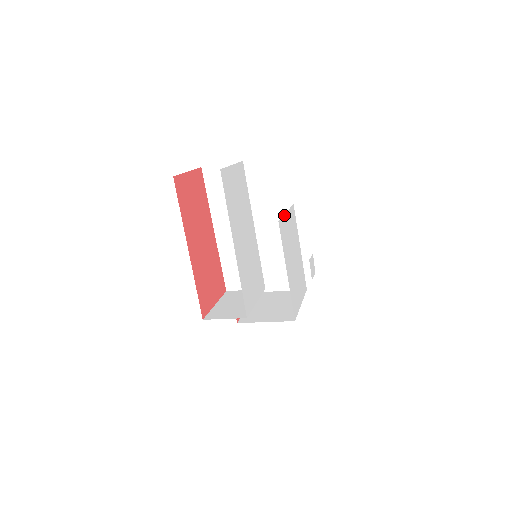
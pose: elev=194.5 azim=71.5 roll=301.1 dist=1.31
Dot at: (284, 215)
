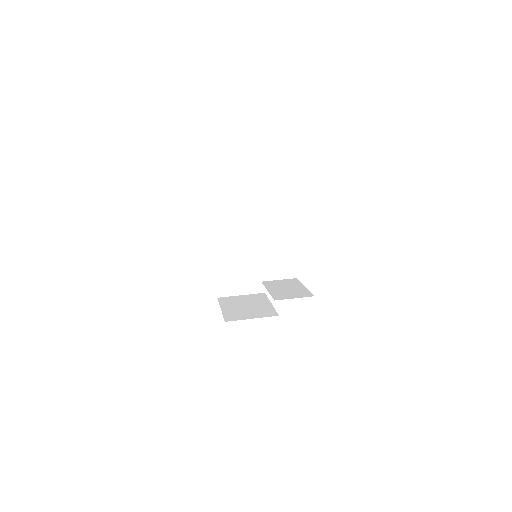
Dot at: occluded
